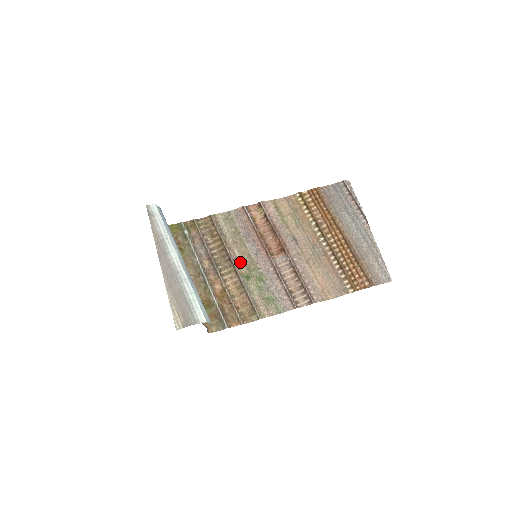
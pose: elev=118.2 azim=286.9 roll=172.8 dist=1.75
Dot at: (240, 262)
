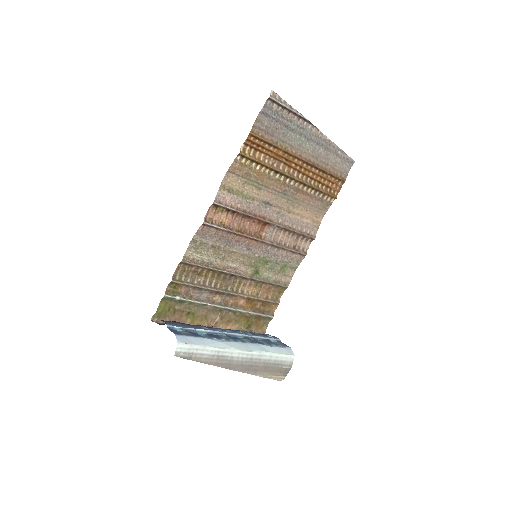
Dot at: (241, 268)
